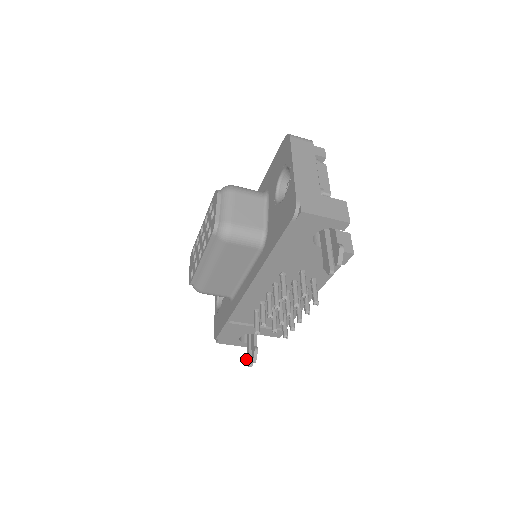
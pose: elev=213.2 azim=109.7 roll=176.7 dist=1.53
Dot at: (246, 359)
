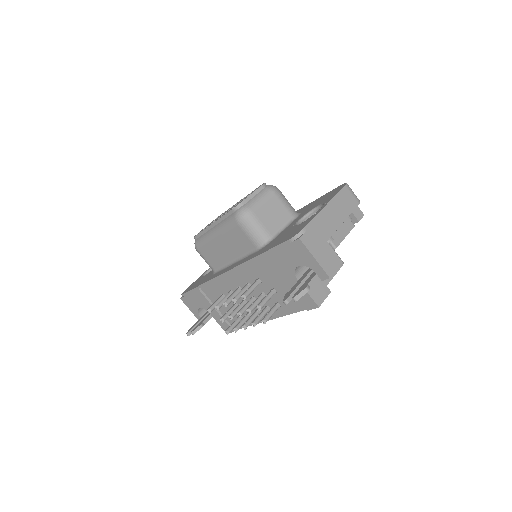
Dot at: (190, 328)
